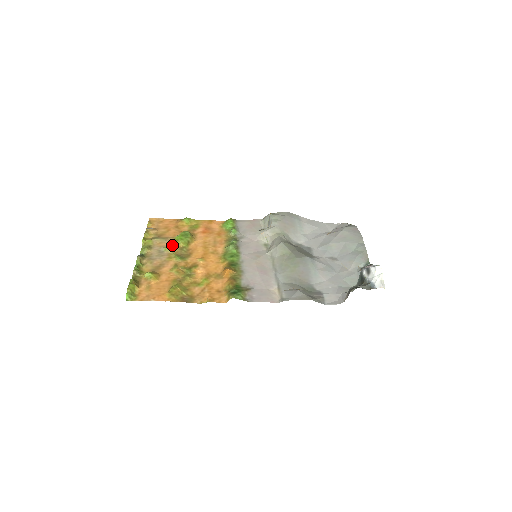
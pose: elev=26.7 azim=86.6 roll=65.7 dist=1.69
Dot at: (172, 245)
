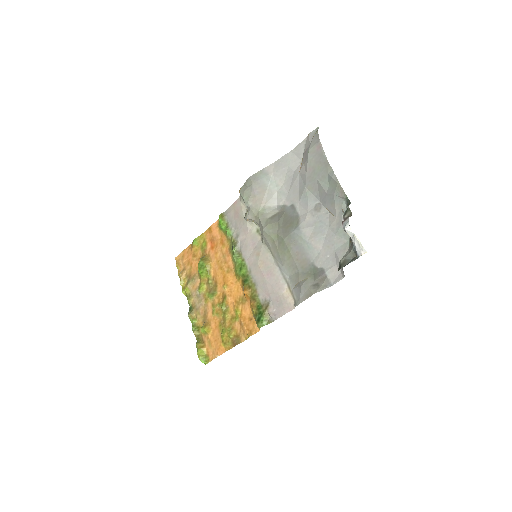
Dot at: (200, 284)
